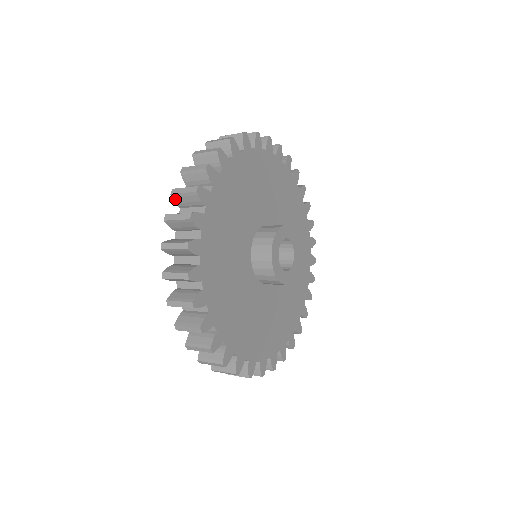
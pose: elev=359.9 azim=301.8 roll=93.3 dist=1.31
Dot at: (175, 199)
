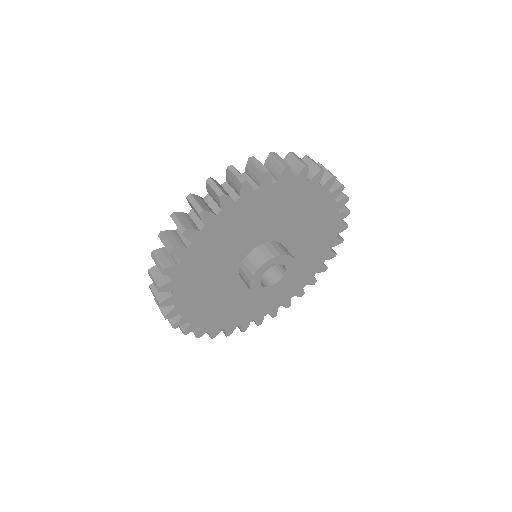
Dot at: (207, 186)
